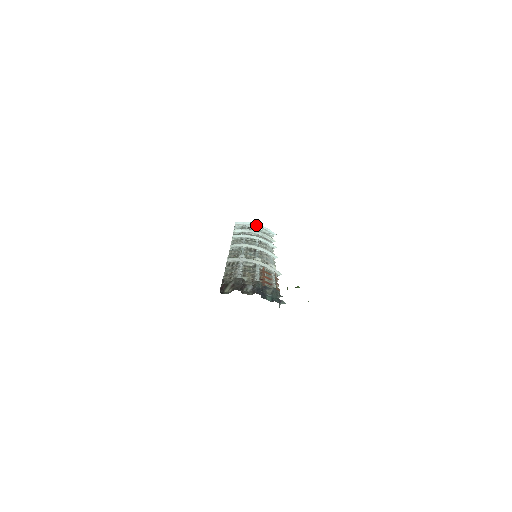
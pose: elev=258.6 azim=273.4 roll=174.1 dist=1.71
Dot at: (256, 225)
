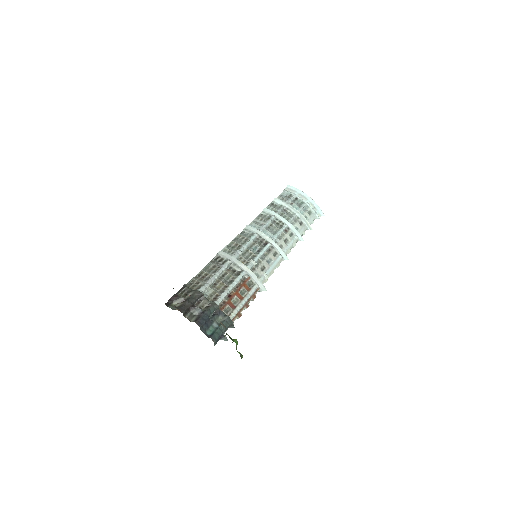
Dot at: (307, 198)
